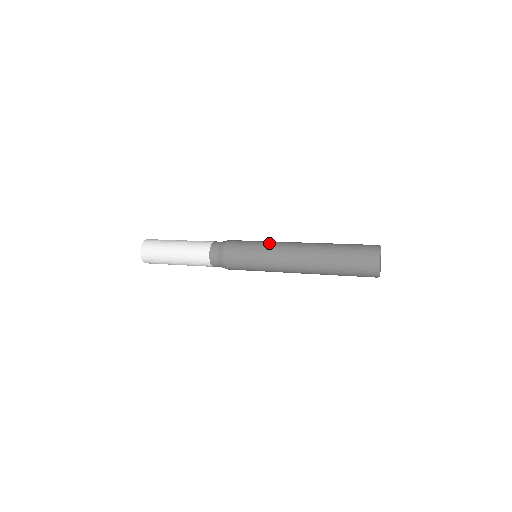
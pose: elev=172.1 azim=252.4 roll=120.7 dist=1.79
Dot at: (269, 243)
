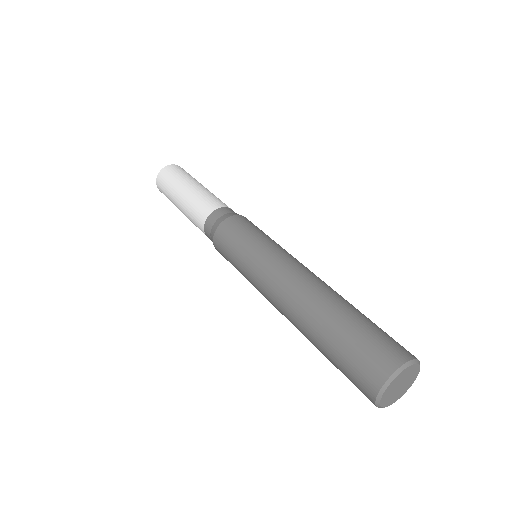
Dot at: (273, 248)
